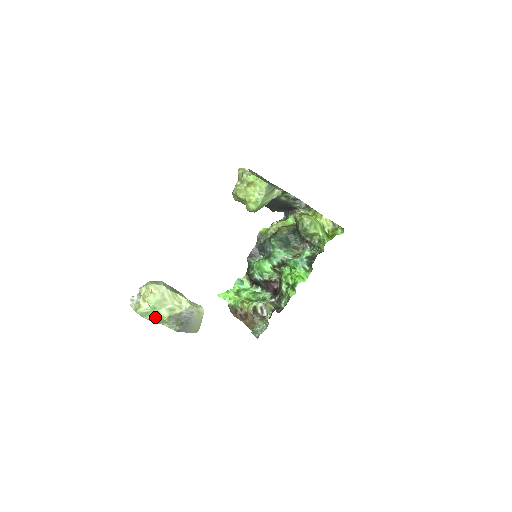
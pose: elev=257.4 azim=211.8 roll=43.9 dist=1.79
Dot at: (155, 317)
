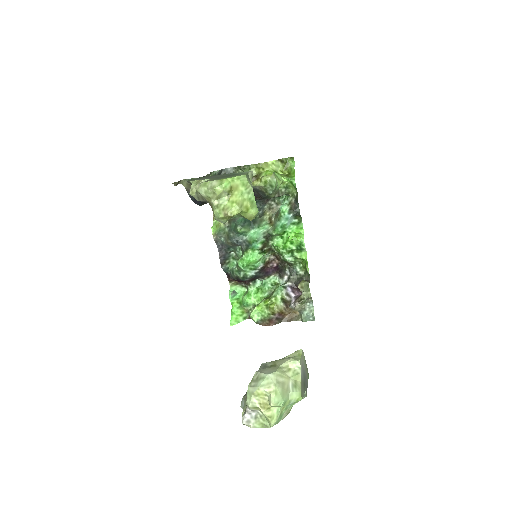
Dot at: (288, 409)
